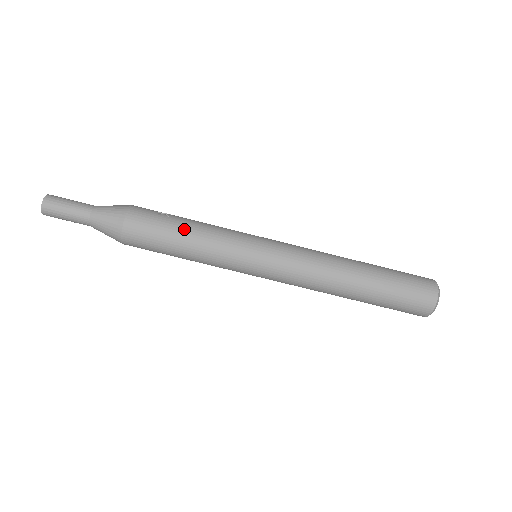
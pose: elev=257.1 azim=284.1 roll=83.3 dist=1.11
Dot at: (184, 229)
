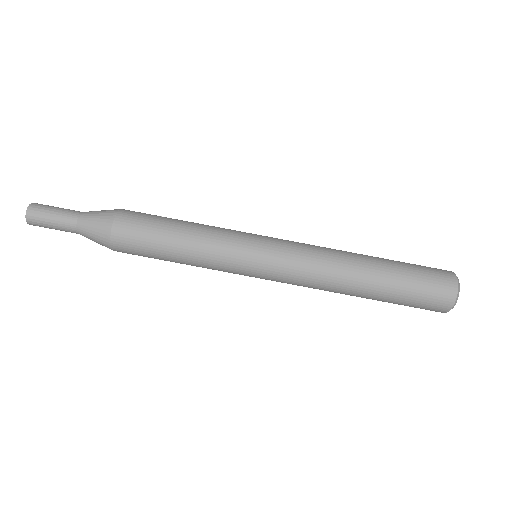
Dot at: (178, 224)
